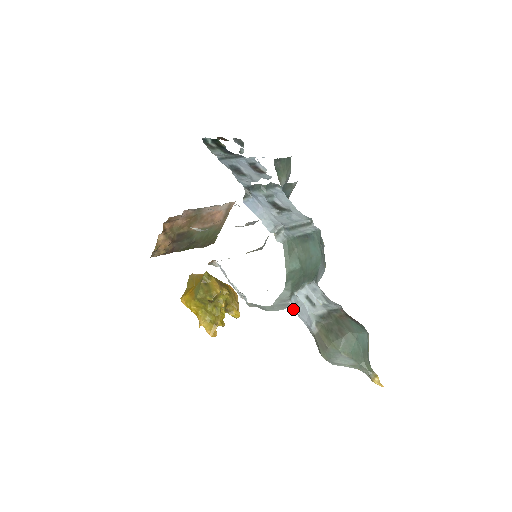
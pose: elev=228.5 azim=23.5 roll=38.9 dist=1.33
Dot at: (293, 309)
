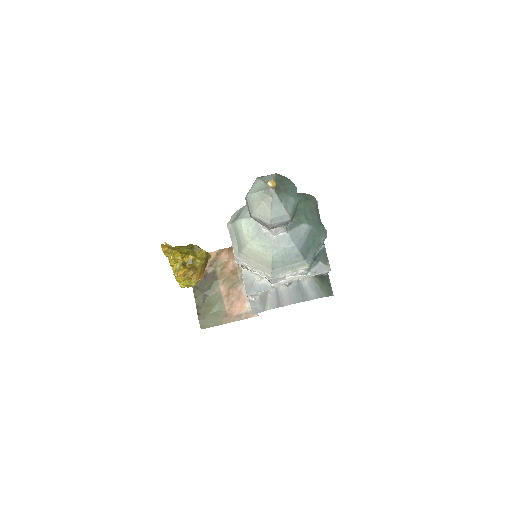
Dot at: occluded
